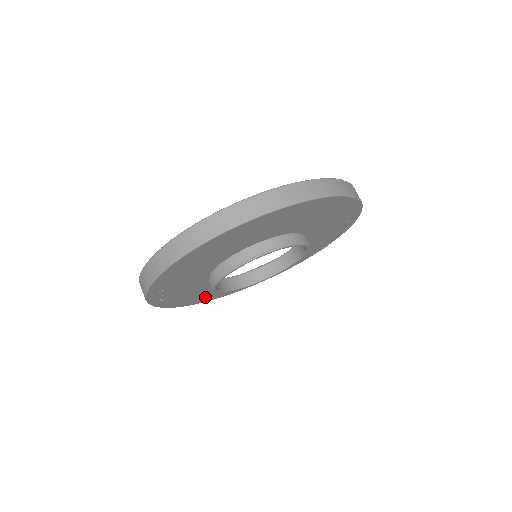
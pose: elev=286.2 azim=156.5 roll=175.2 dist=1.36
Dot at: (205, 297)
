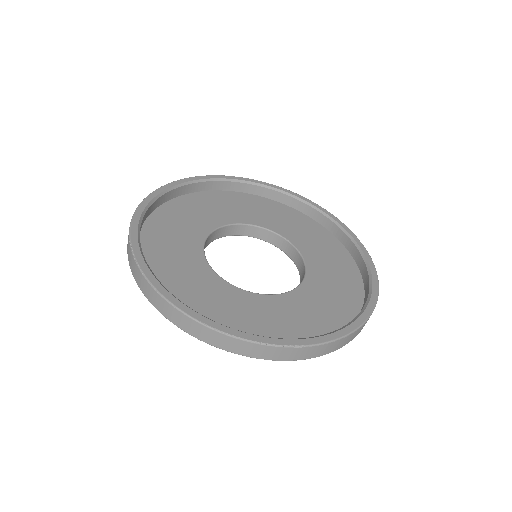
Dot at: (151, 248)
